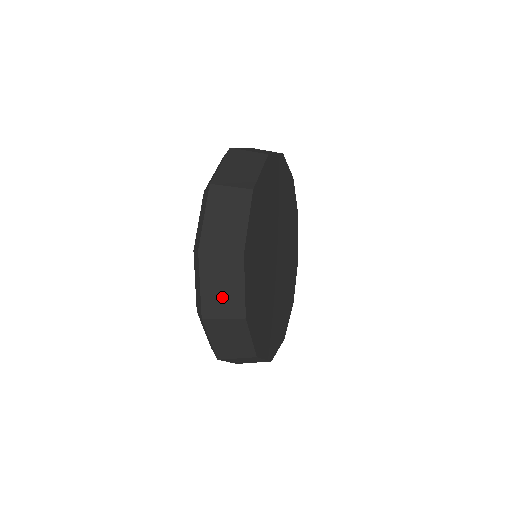
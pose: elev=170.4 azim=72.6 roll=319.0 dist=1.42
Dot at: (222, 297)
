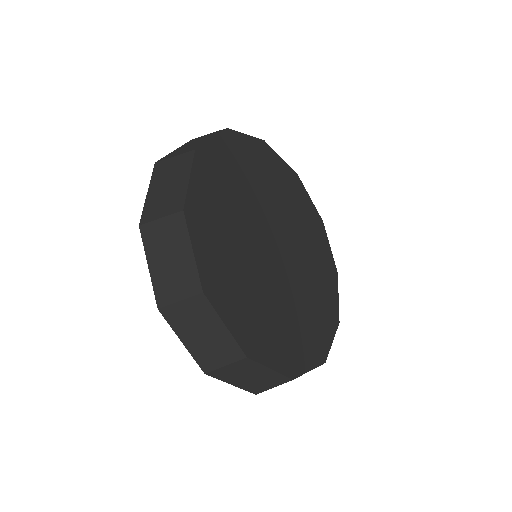
Dot at: (186, 148)
